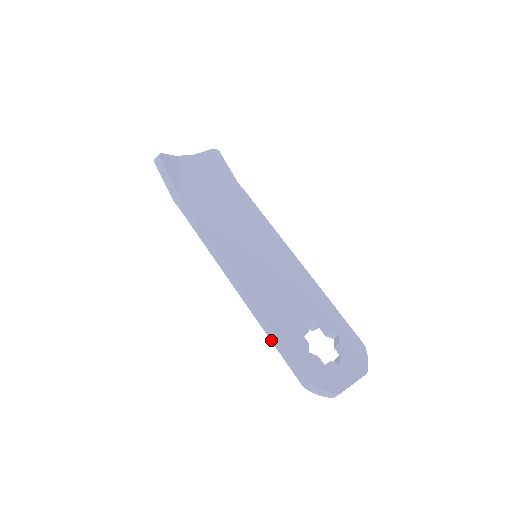
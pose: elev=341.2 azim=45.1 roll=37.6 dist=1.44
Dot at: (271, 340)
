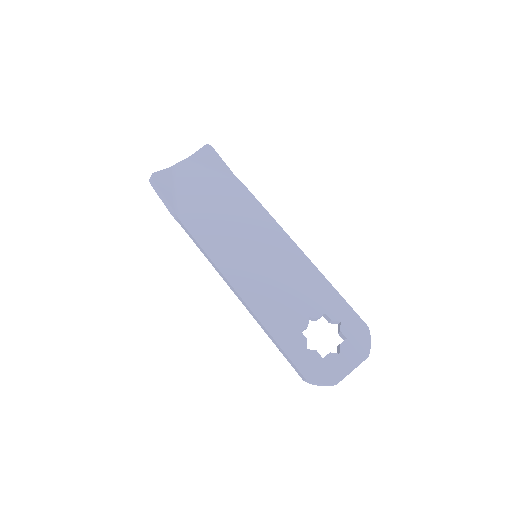
Dot at: (272, 341)
